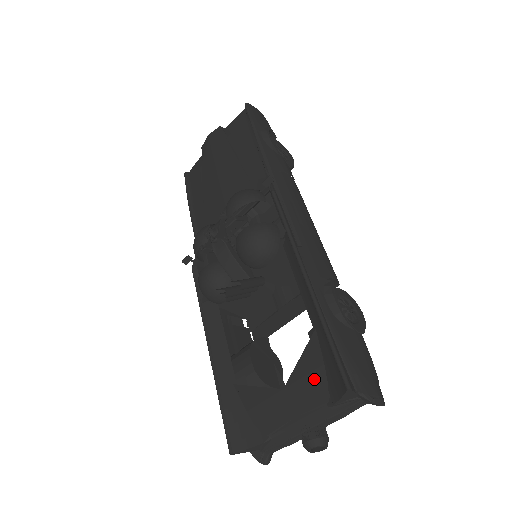
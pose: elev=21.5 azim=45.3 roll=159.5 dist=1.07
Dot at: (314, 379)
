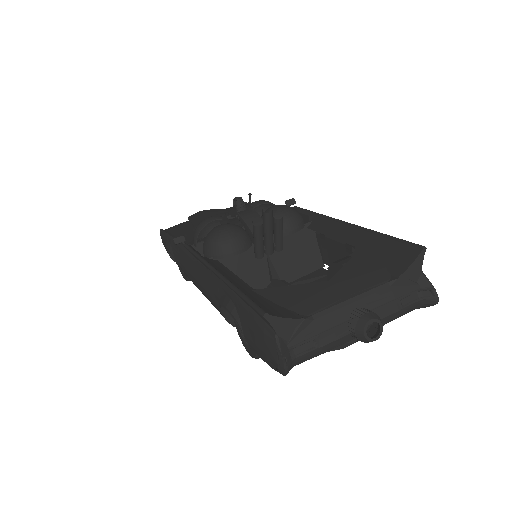
Dot at: (369, 268)
